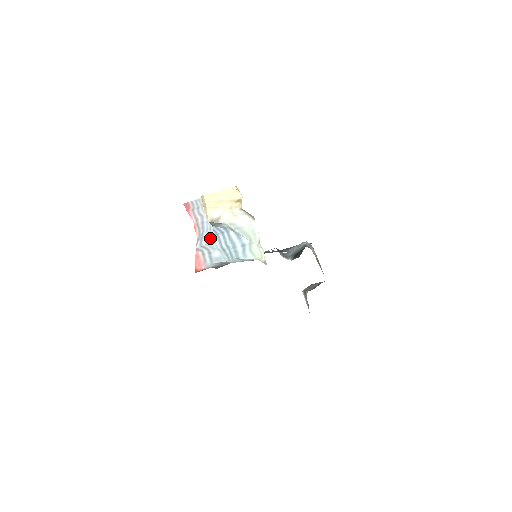
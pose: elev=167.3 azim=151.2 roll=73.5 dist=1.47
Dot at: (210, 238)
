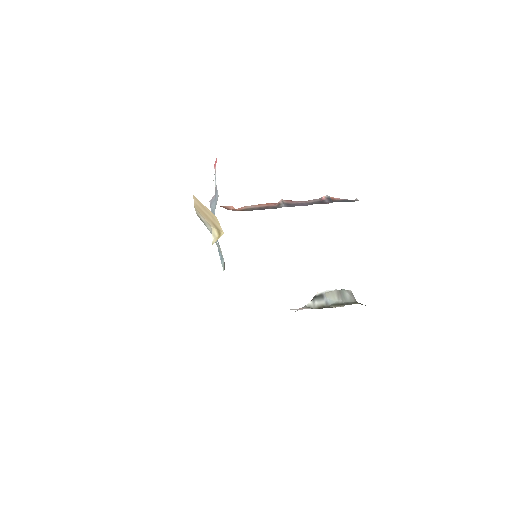
Dot at: occluded
